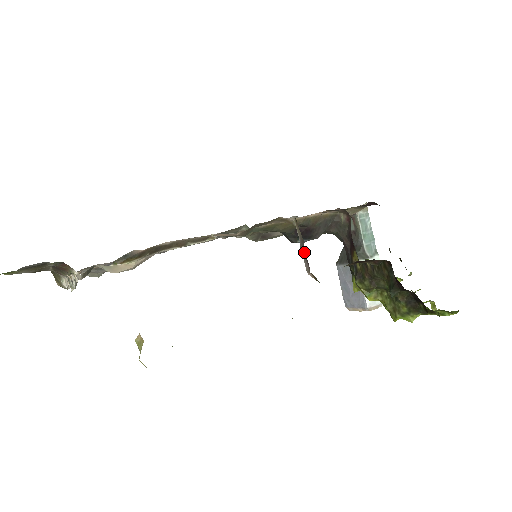
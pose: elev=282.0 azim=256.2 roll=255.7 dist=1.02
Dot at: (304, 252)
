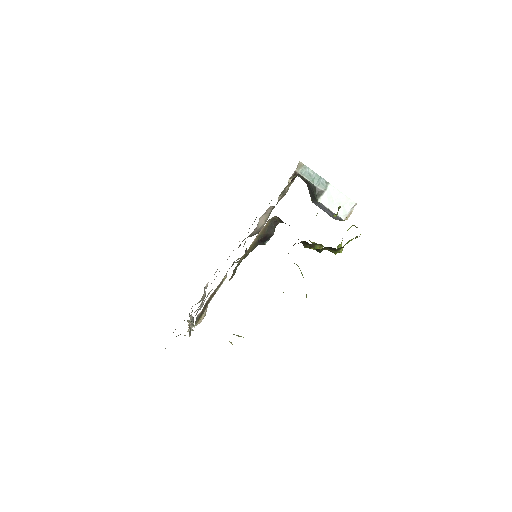
Dot at: occluded
